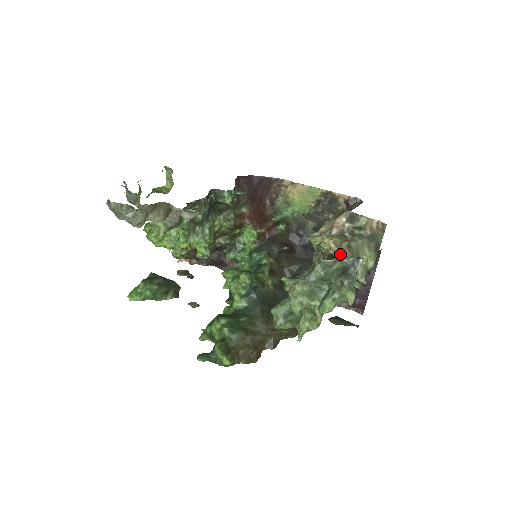
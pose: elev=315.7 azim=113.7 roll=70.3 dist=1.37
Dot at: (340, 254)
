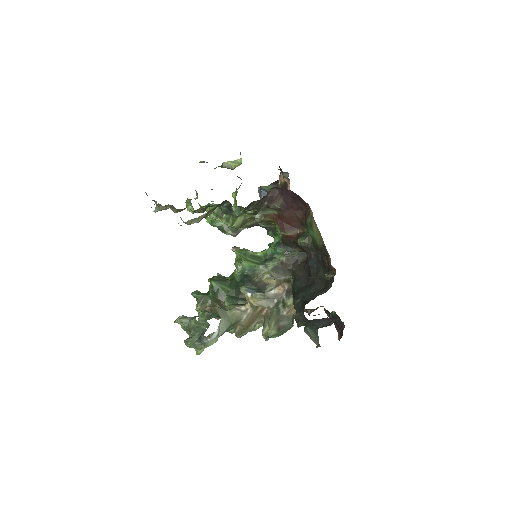
Dot at: (263, 310)
